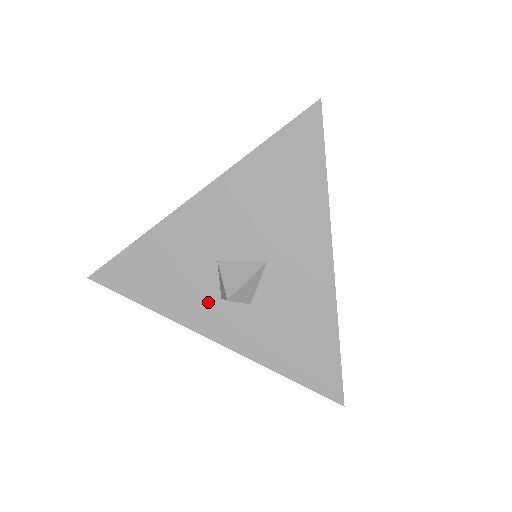
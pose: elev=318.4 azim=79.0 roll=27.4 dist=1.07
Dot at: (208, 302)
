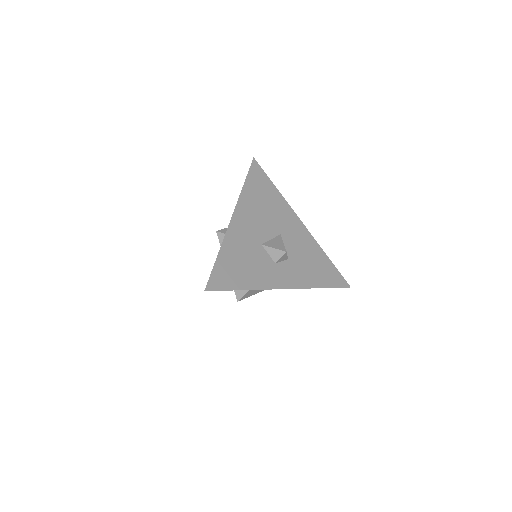
Dot at: (271, 269)
